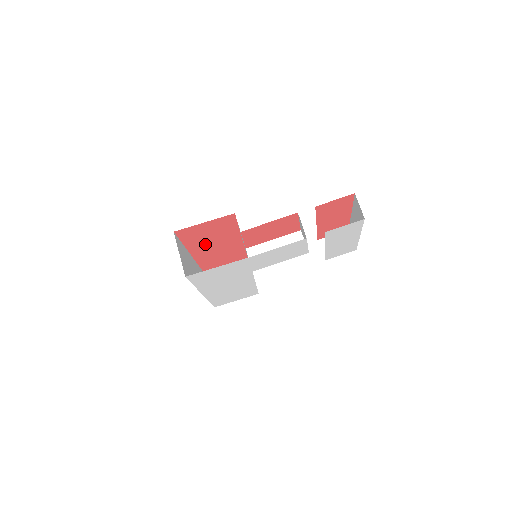
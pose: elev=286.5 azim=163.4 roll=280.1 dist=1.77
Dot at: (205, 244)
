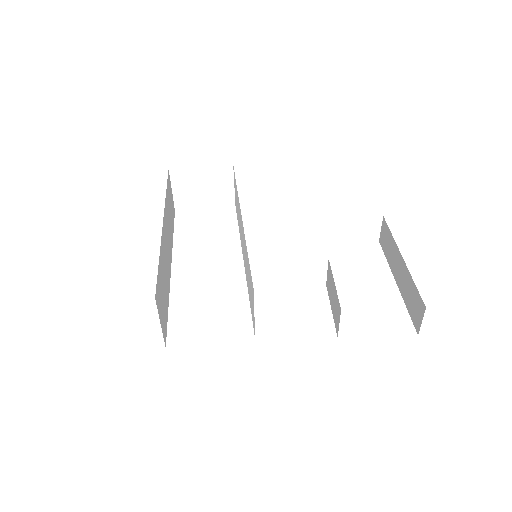
Dot at: occluded
